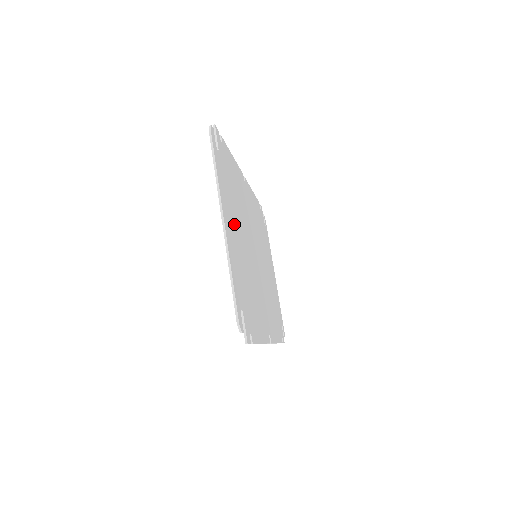
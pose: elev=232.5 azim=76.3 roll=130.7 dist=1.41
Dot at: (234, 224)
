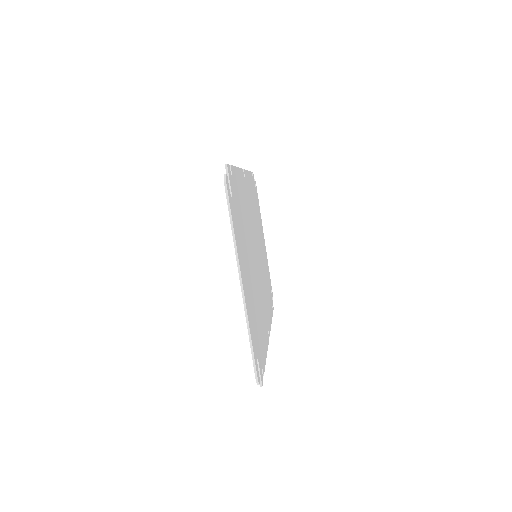
Dot at: (246, 264)
